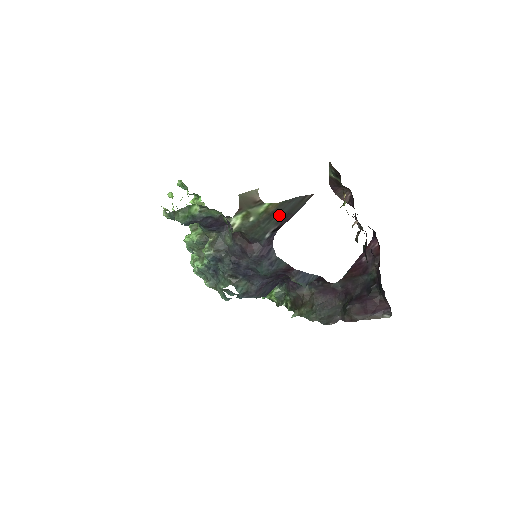
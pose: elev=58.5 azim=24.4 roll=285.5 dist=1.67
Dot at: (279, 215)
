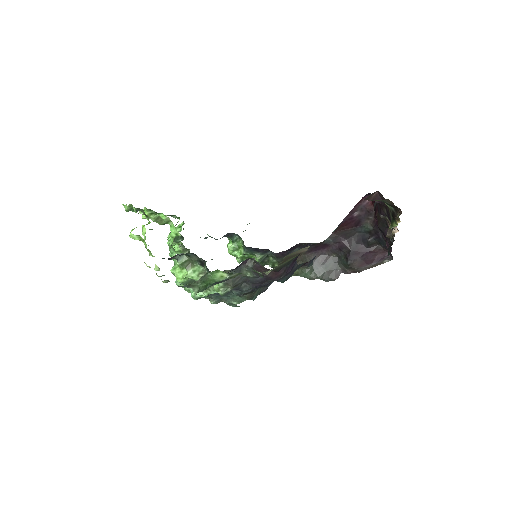
Dot at: occluded
